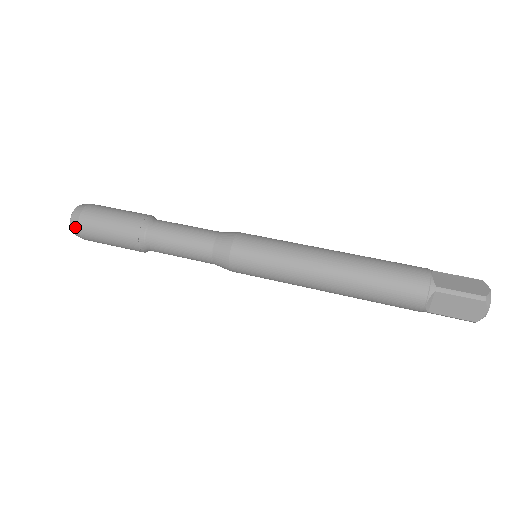
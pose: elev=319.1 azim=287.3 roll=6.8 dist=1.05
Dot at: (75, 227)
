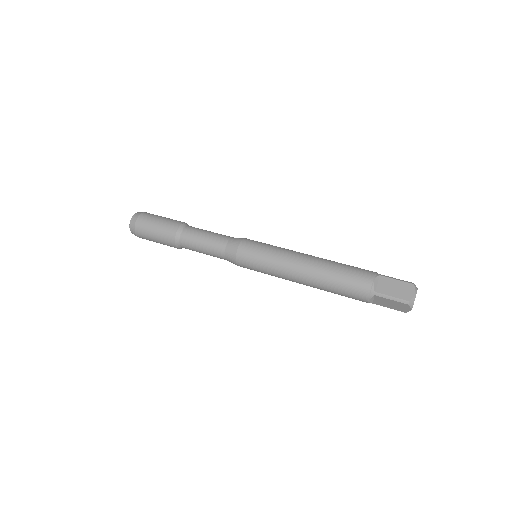
Dot at: (134, 233)
